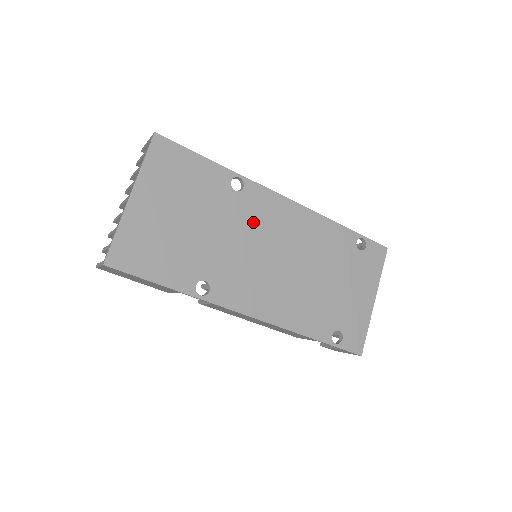
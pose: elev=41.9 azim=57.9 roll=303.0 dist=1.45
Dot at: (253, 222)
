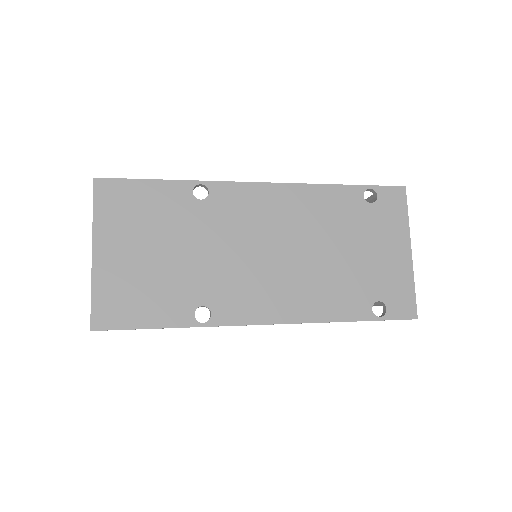
Dot at: (233, 224)
